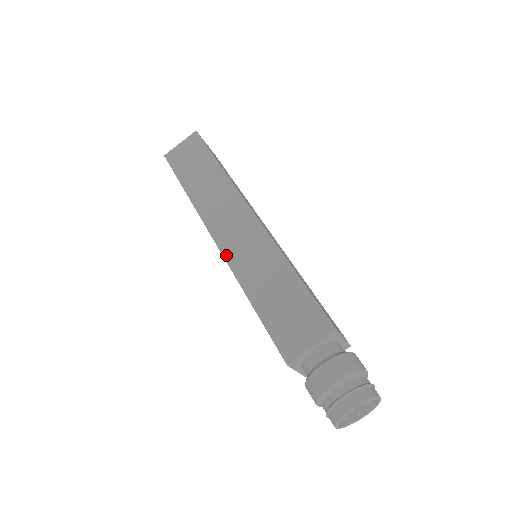
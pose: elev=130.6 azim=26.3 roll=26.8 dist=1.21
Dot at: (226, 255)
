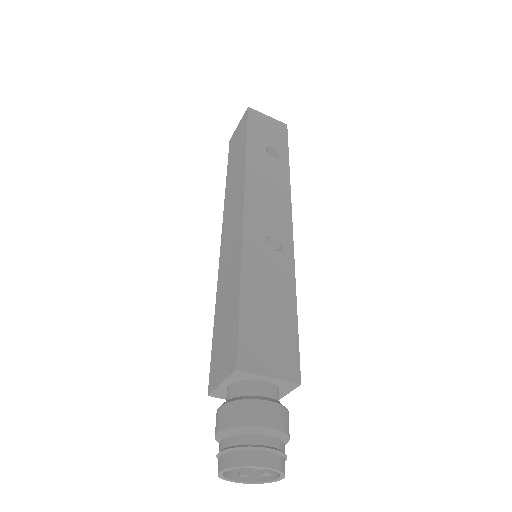
Dot at: (220, 258)
